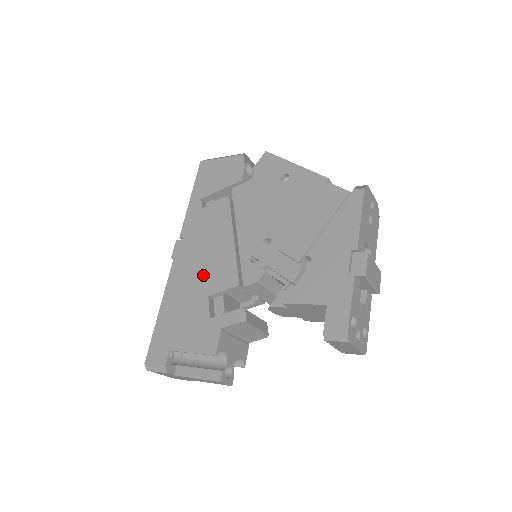
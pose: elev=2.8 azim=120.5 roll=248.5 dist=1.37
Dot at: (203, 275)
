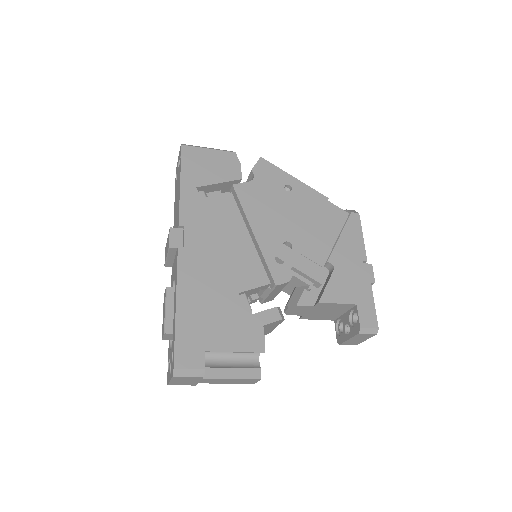
Dot at: (225, 271)
